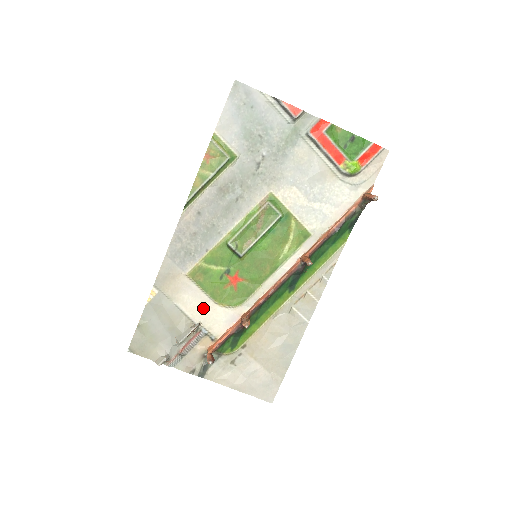
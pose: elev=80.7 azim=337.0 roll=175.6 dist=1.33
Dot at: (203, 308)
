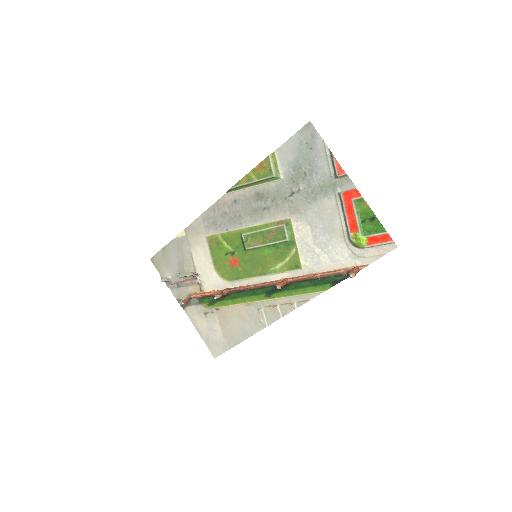
Dot at: (206, 265)
